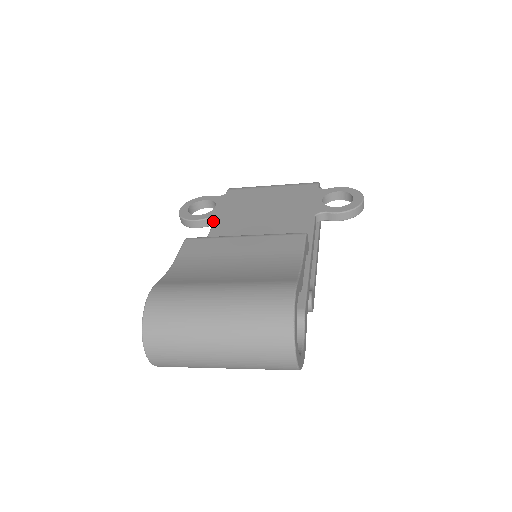
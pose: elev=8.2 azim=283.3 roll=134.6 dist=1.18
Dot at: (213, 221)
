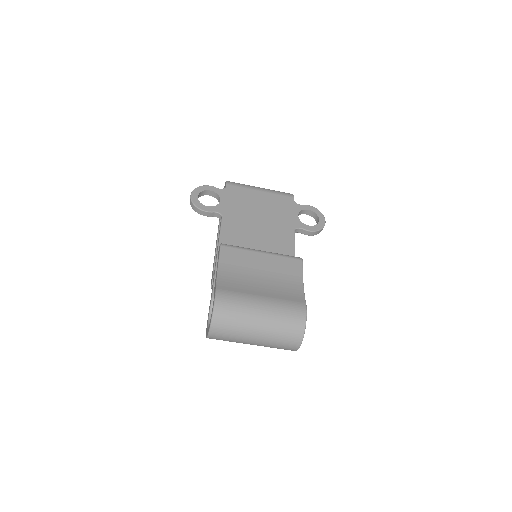
Dot at: (221, 216)
